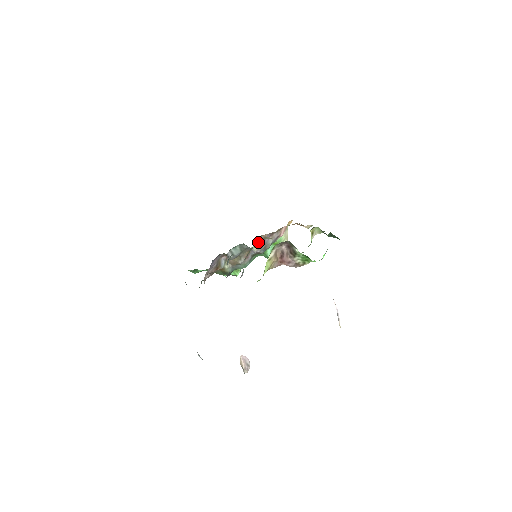
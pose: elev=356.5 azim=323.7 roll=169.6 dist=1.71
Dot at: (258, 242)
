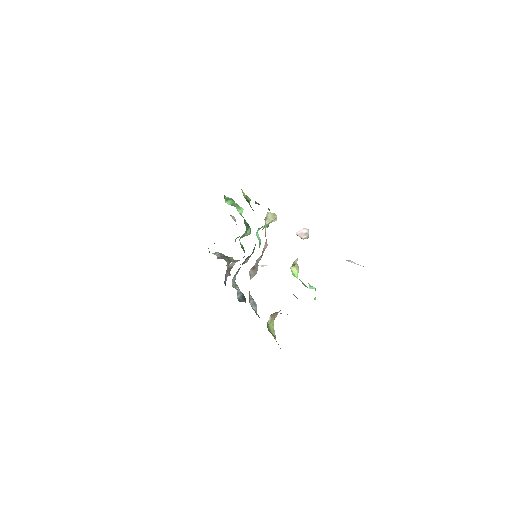
Dot at: occluded
